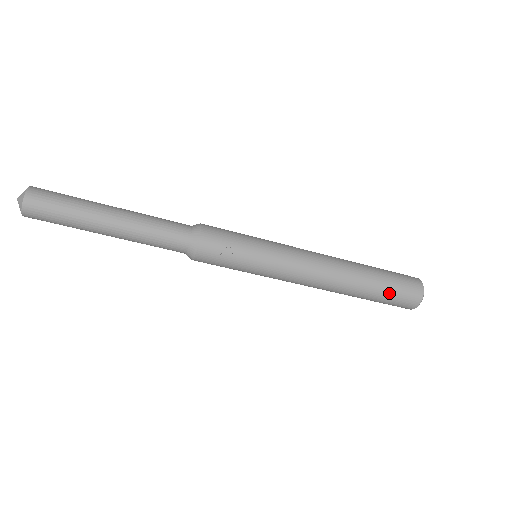
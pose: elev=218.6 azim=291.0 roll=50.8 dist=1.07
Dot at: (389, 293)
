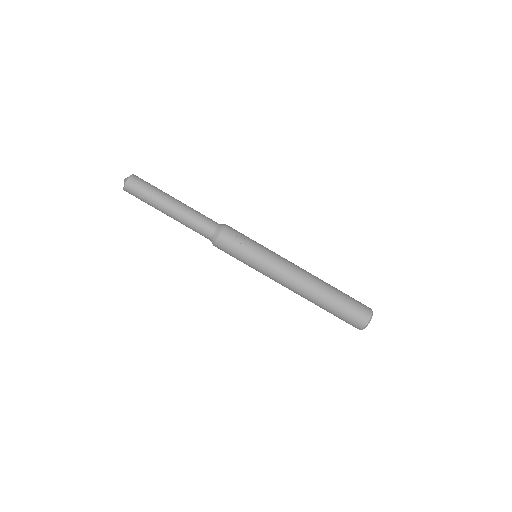
Dot at: (345, 306)
